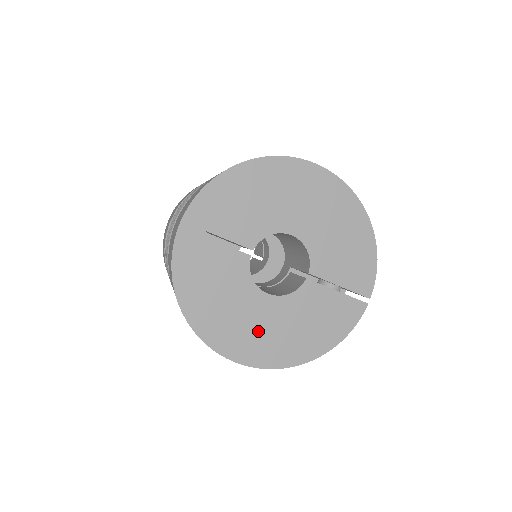
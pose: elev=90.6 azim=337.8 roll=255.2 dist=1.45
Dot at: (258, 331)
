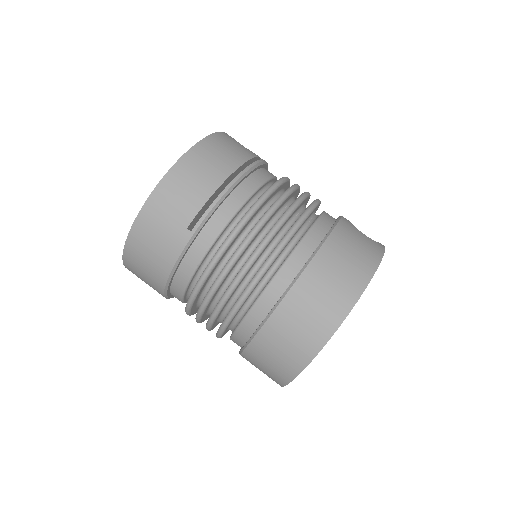
Dot at: occluded
